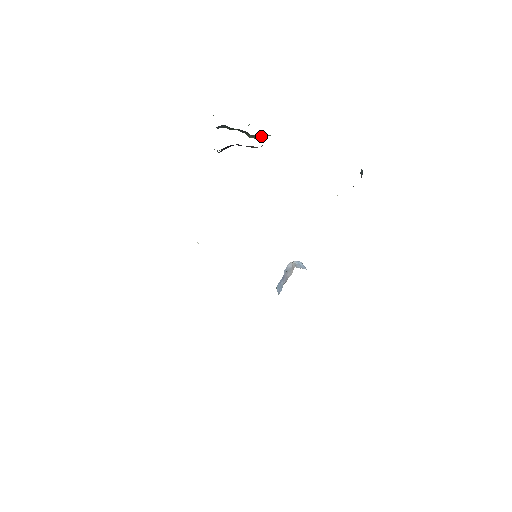
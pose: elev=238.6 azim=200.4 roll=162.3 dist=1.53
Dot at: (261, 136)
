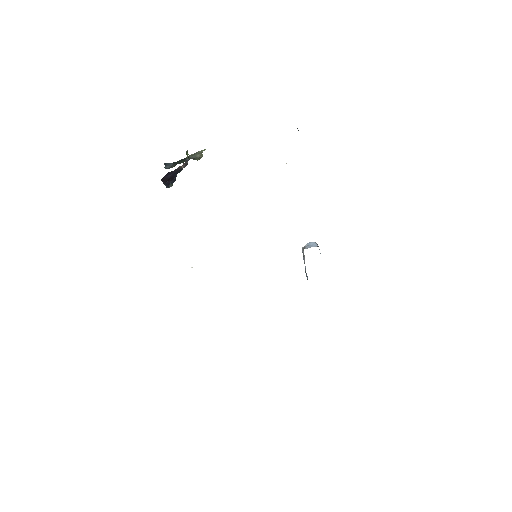
Dot at: (199, 154)
